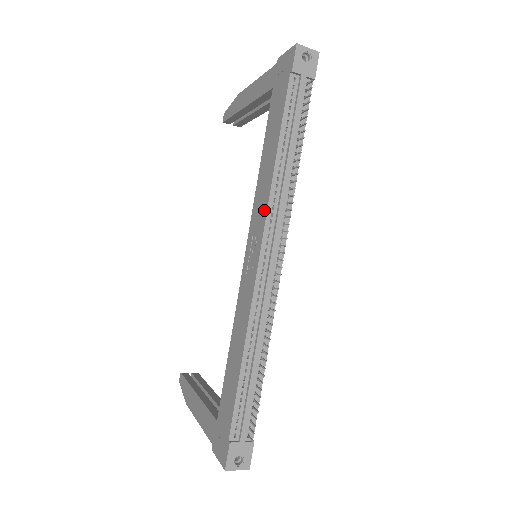
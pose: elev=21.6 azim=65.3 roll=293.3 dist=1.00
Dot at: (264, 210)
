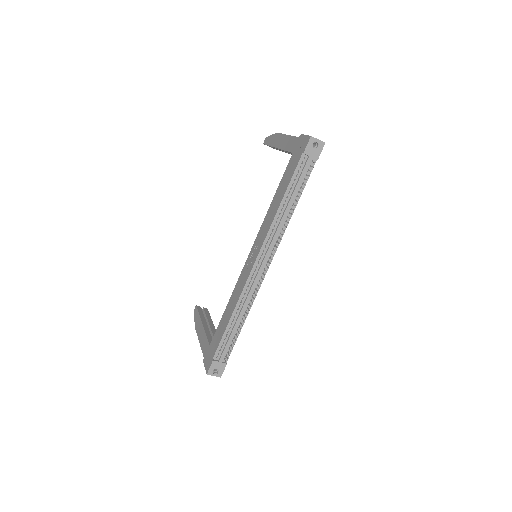
Dot at: (265, 234)
